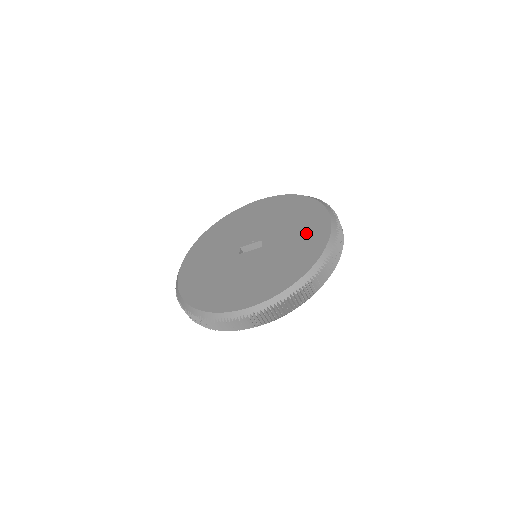
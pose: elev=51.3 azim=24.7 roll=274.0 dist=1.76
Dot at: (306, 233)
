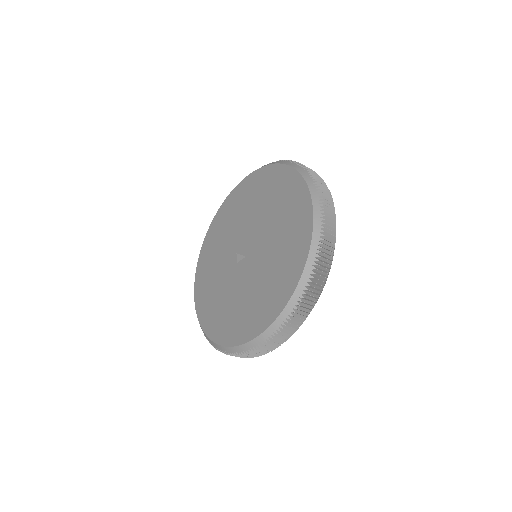
Dot at: (290, 224)
